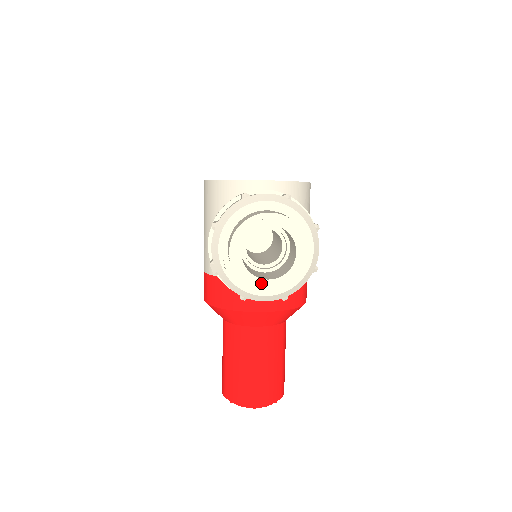
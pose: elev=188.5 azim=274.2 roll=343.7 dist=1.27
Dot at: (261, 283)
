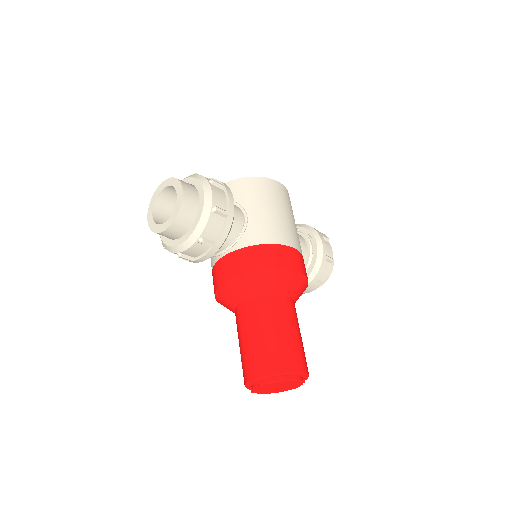
Dot at: (162, 227)
